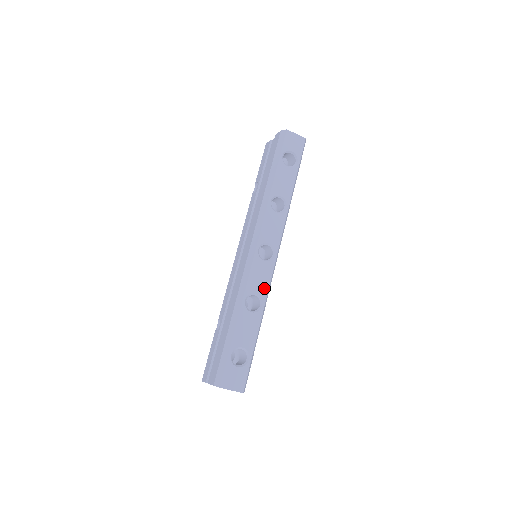
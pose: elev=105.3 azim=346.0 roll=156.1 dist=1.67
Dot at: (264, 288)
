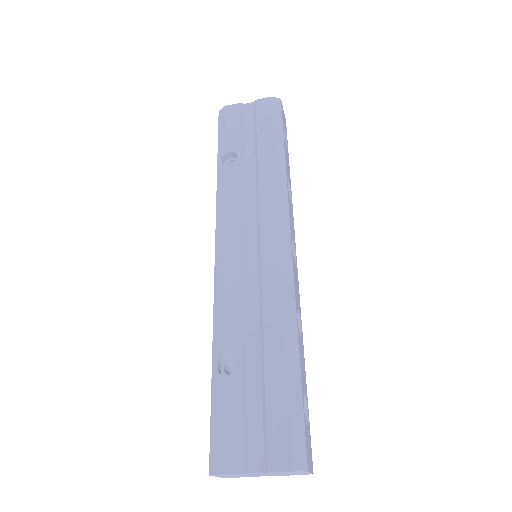
Dot at: (299, 303)
